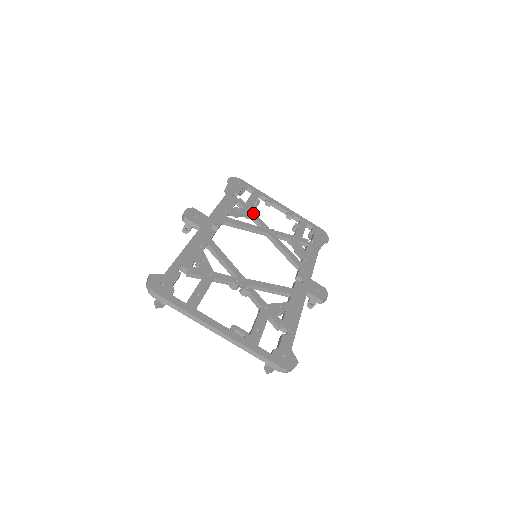
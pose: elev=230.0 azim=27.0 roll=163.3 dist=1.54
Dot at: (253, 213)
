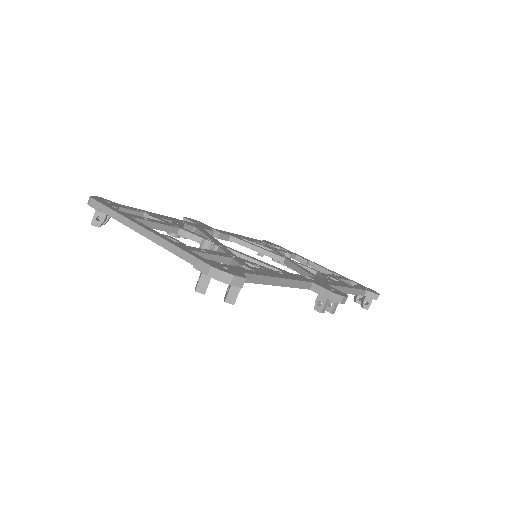
Dot at: (276, 250)
